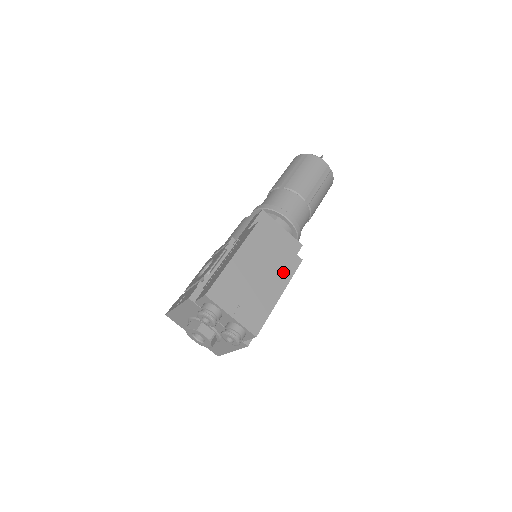
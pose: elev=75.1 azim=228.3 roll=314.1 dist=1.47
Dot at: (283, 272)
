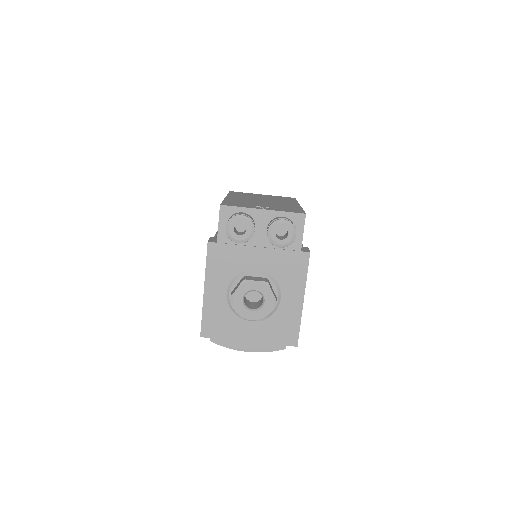
Dot at: (285, 200)
